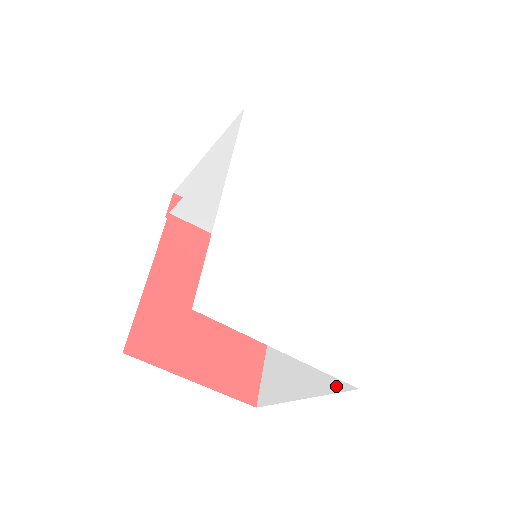
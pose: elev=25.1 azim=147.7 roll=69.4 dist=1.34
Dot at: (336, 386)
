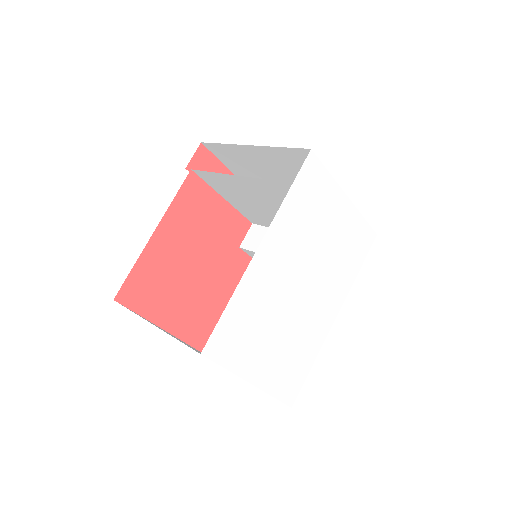
Dot at: occluded
